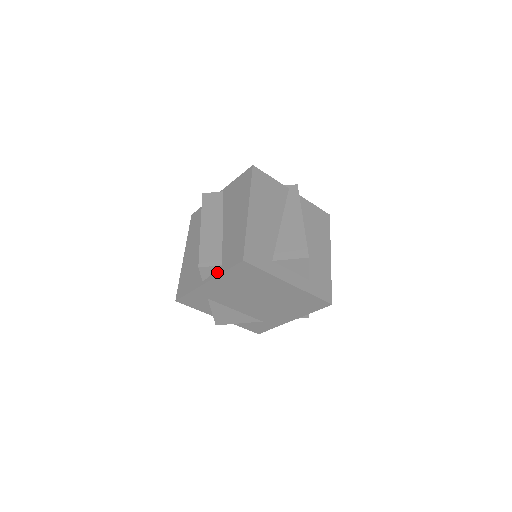
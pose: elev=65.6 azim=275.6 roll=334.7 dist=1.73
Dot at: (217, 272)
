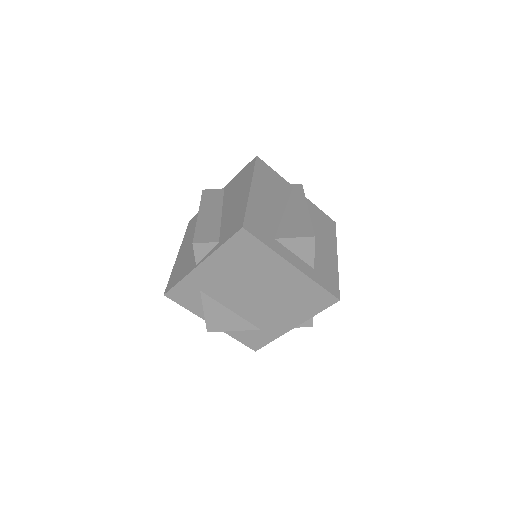
Dot at: (213, 249)
